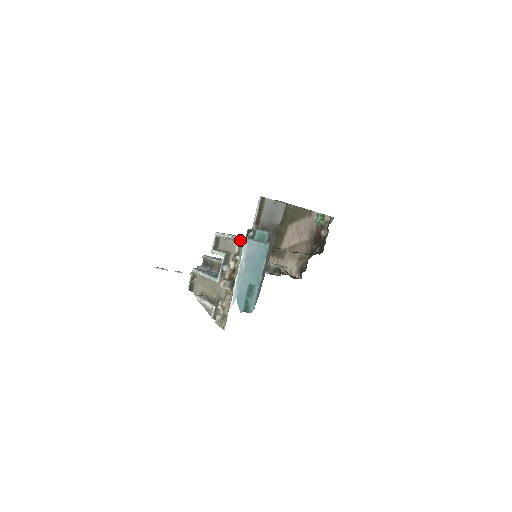
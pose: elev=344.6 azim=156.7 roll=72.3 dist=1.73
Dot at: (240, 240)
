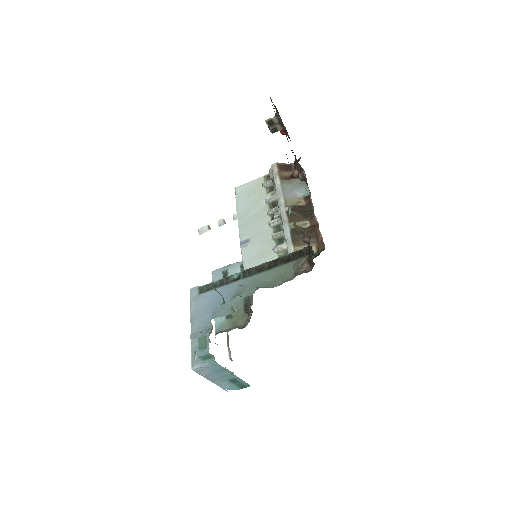
Dot at: (193, 356)
